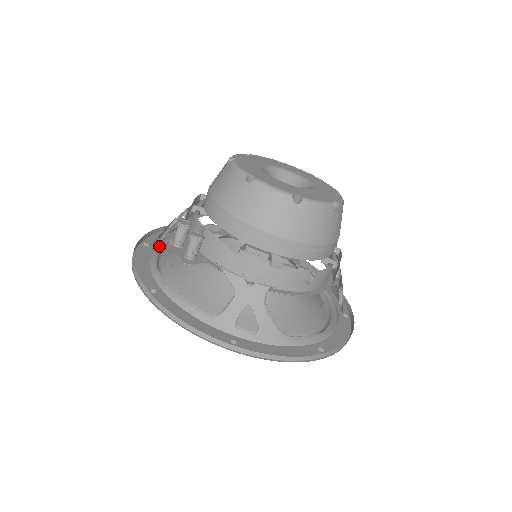
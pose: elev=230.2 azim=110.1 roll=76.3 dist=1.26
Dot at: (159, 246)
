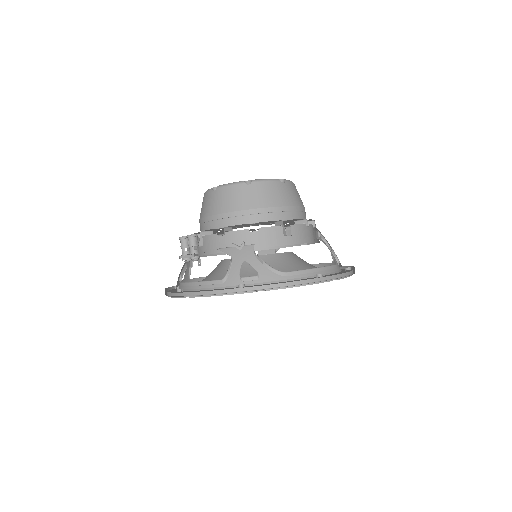
Dot at: occluded
